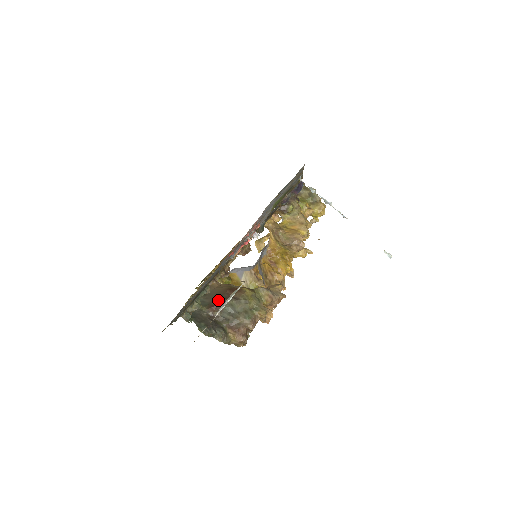
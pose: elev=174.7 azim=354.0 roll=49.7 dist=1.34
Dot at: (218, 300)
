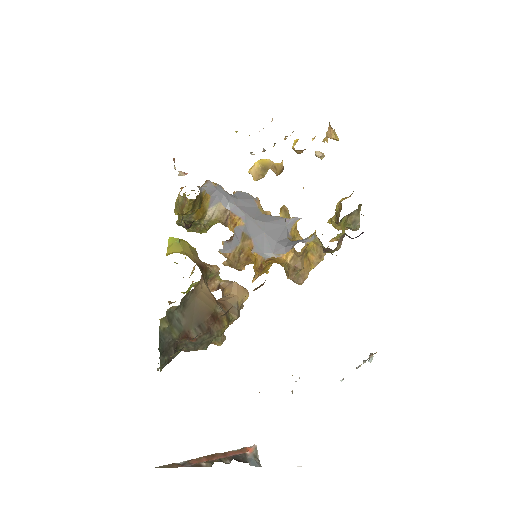
Dot at: (195, 330)
